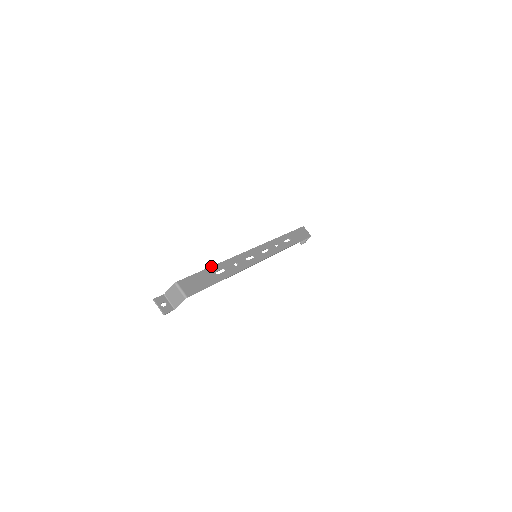
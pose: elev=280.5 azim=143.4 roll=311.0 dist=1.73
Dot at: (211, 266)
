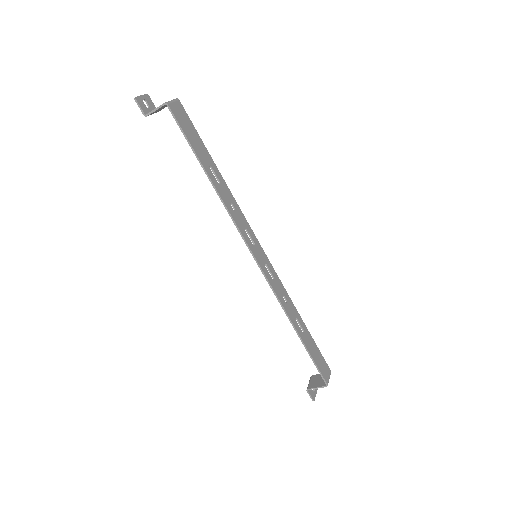
Dot at: occluded
